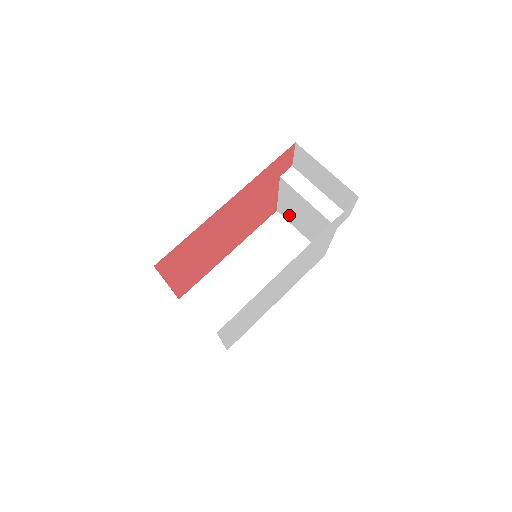
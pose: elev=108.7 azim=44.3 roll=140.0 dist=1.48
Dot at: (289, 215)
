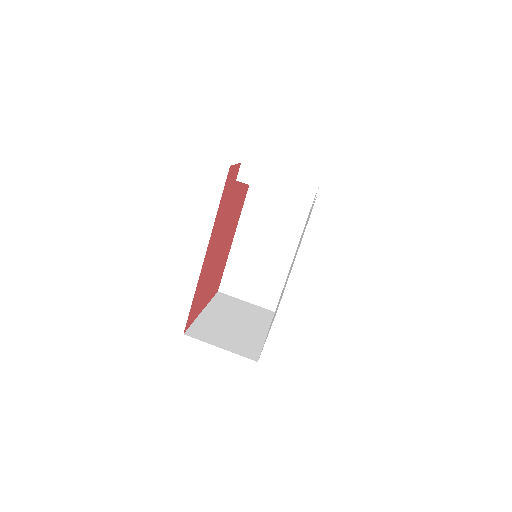
Dot at: occluded
